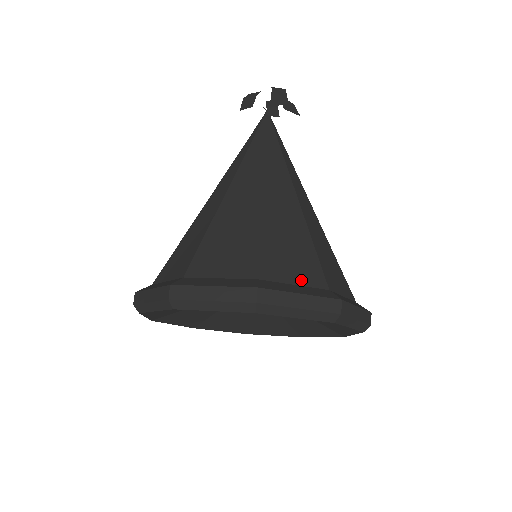
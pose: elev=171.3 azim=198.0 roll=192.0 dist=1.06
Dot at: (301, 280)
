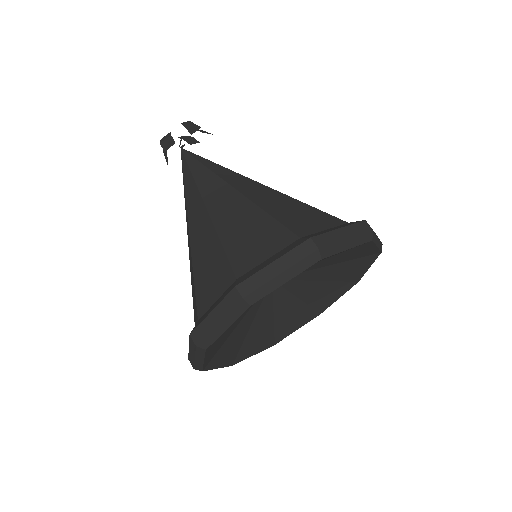
Dot at: (326, 226)
